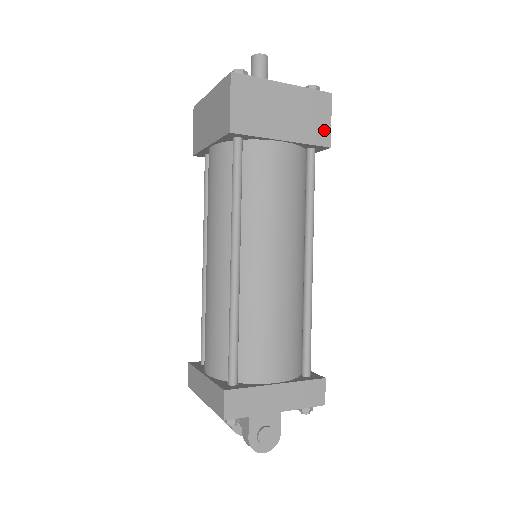
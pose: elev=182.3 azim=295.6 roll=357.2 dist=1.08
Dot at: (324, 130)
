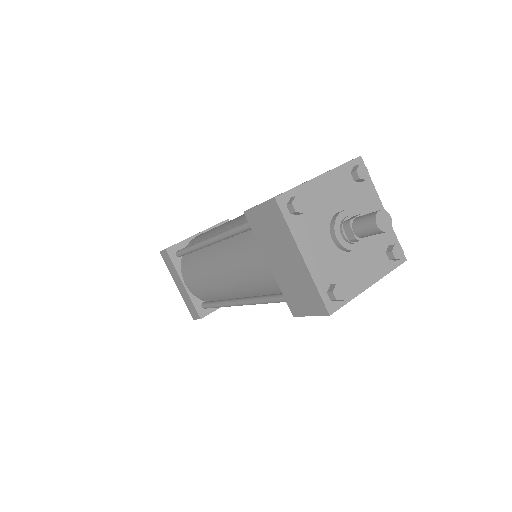
Dot at: occluded
